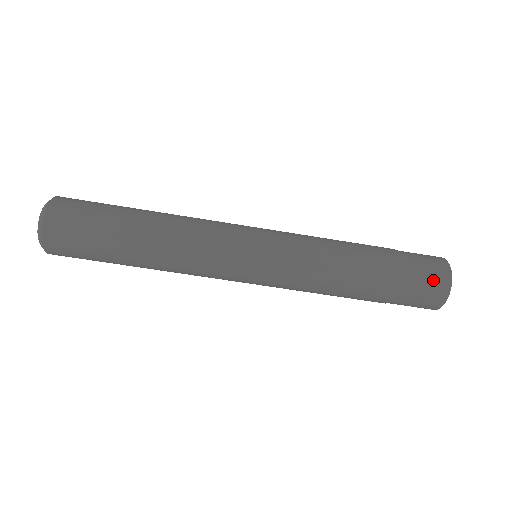
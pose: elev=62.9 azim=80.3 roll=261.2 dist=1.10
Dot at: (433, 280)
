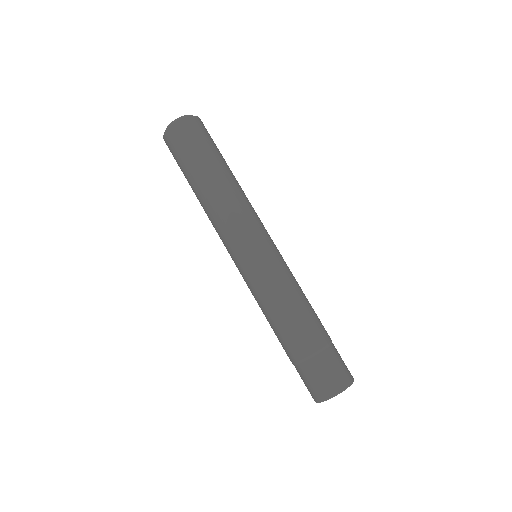
Dot at: (340, 372)
